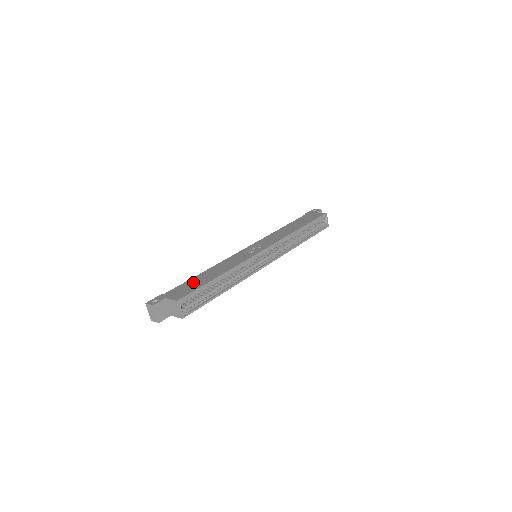
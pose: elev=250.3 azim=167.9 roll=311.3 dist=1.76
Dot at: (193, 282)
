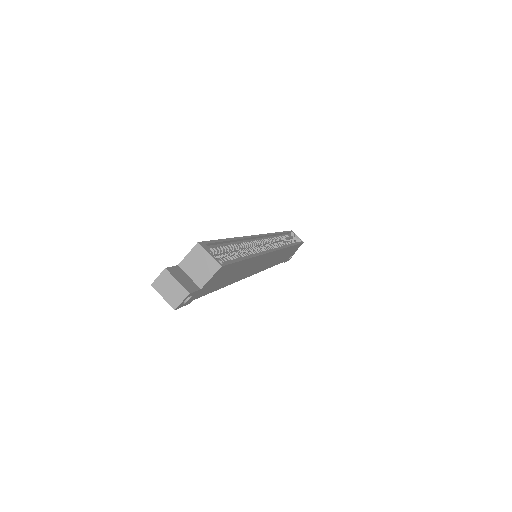
Dot at: occluded
